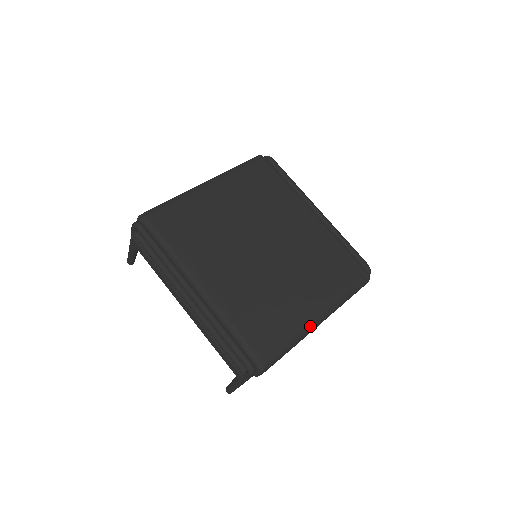
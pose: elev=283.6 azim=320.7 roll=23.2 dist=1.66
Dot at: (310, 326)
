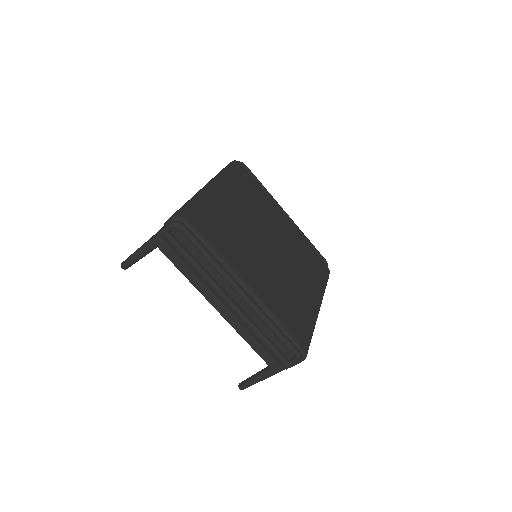
Dot at: (317, 315)
